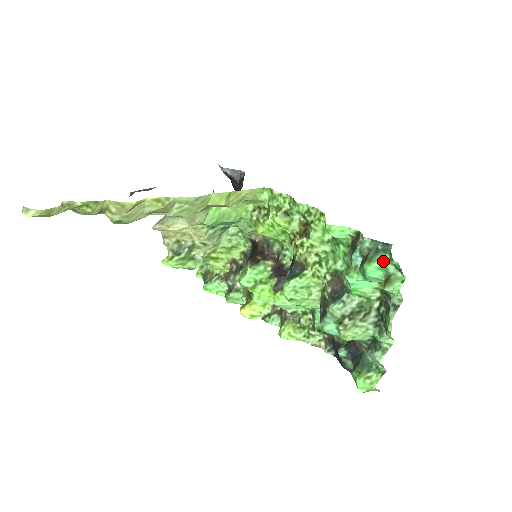
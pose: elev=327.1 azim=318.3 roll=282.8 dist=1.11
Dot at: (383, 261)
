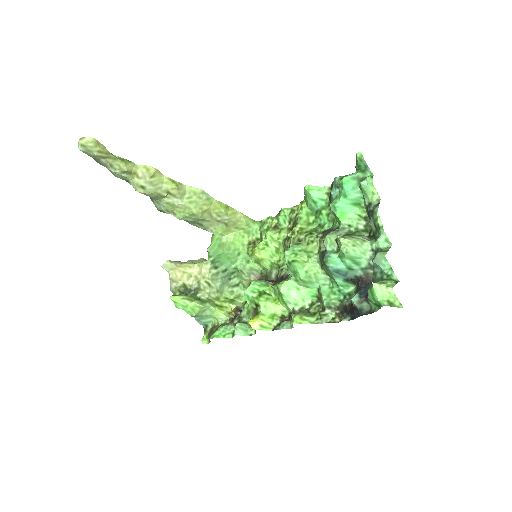
Dot at: (353, 174)
